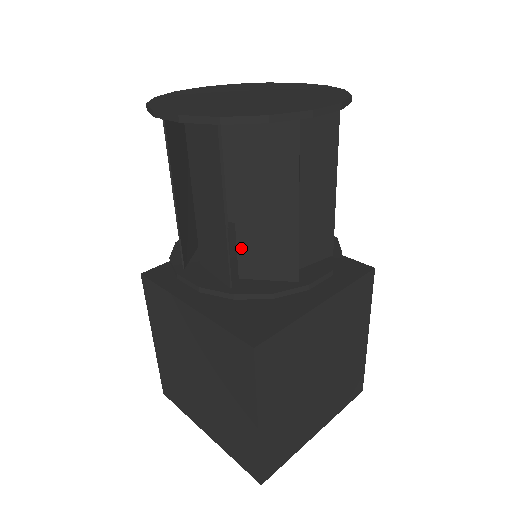
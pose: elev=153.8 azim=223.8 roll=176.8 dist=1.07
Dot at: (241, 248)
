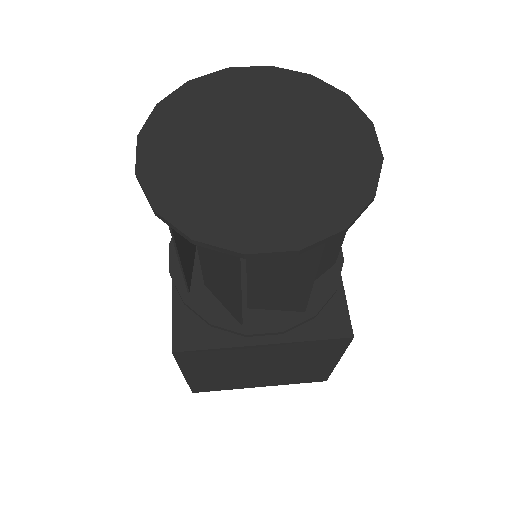
Dot at: occluded
